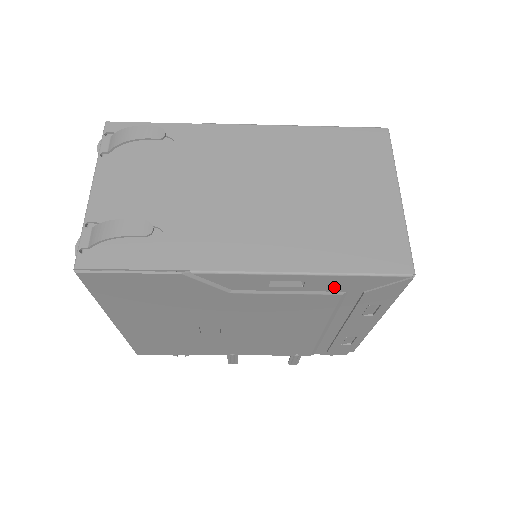
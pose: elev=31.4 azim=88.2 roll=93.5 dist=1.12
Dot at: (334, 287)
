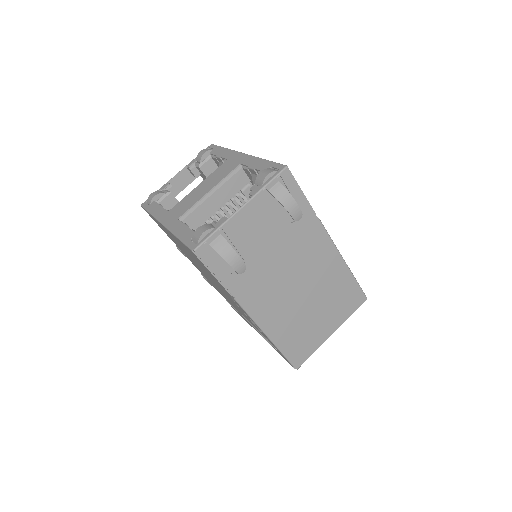
Dot at: (269, 341)
